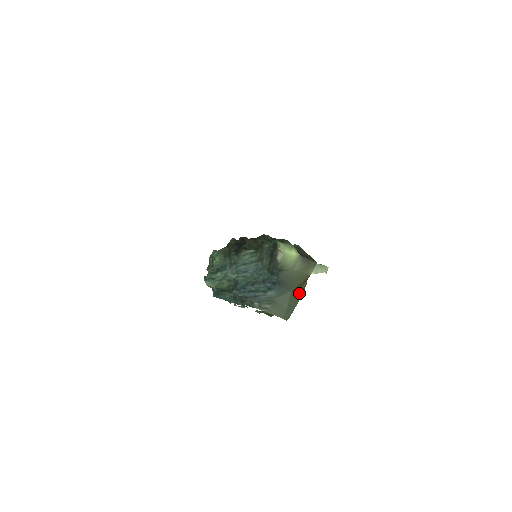
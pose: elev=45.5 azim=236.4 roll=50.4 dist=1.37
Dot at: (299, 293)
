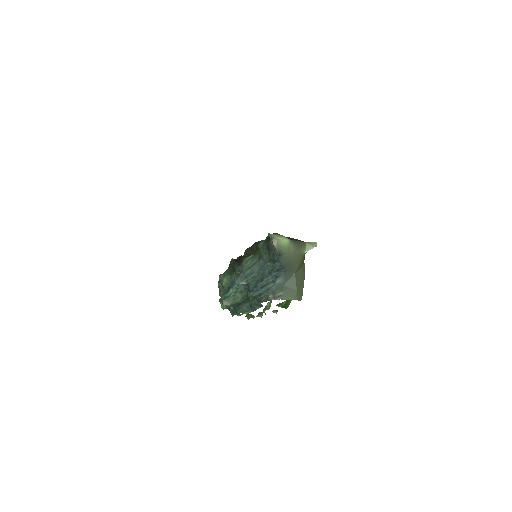
Dot at: (302, 274)
